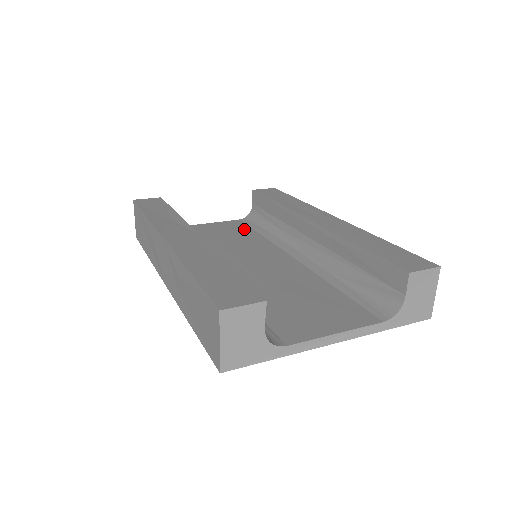
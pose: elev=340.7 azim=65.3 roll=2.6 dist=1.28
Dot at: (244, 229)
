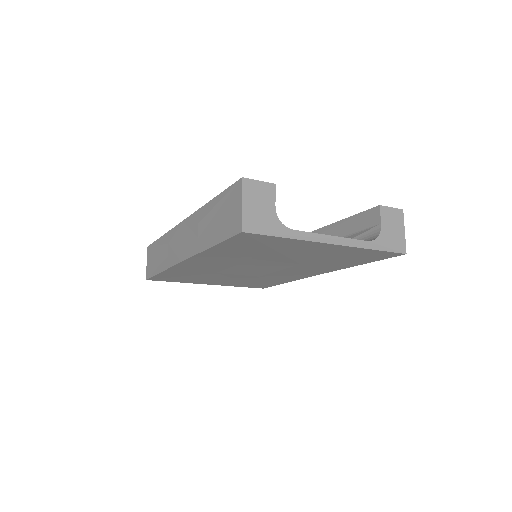
Dot at: occluded
